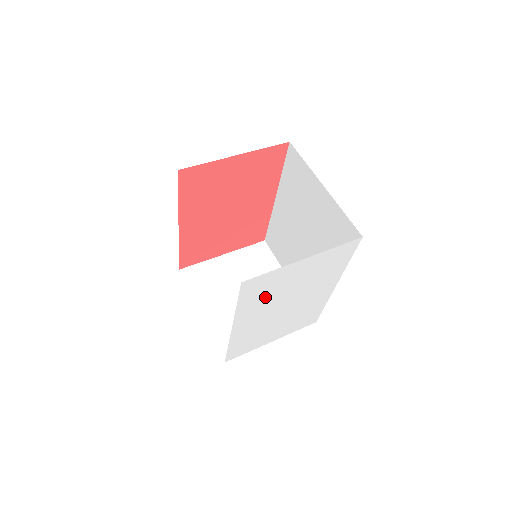
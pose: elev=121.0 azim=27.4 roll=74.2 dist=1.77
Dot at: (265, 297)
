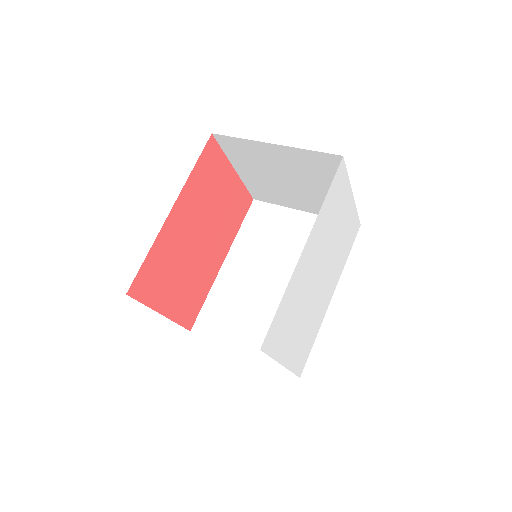
Dot at: (329, 220)
